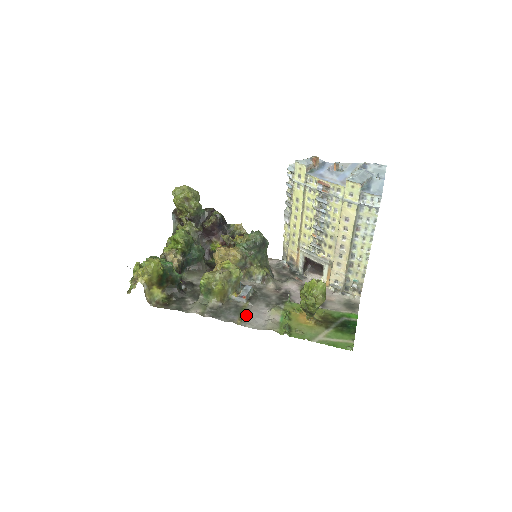
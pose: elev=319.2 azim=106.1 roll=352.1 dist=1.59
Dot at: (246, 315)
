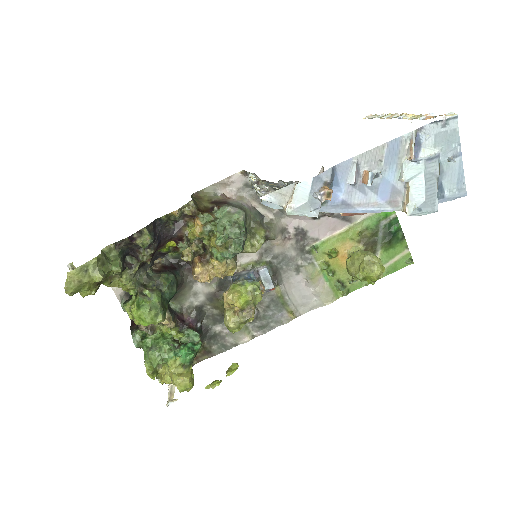
Dot at: (290, 302)
